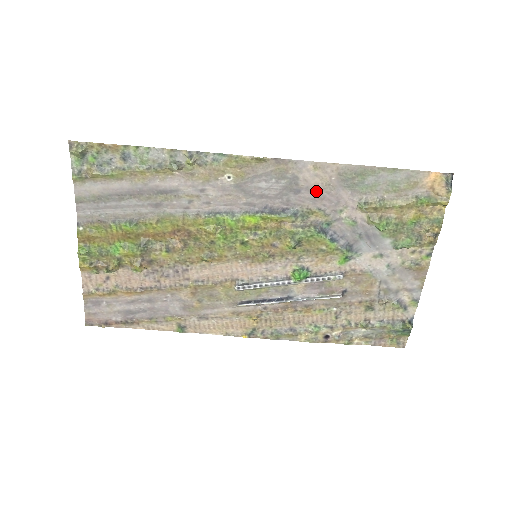
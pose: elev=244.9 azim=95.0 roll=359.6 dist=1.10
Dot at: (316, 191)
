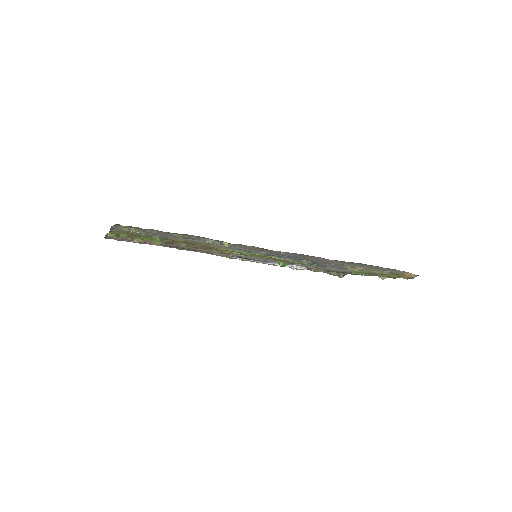
Dot at: (320, 260)
